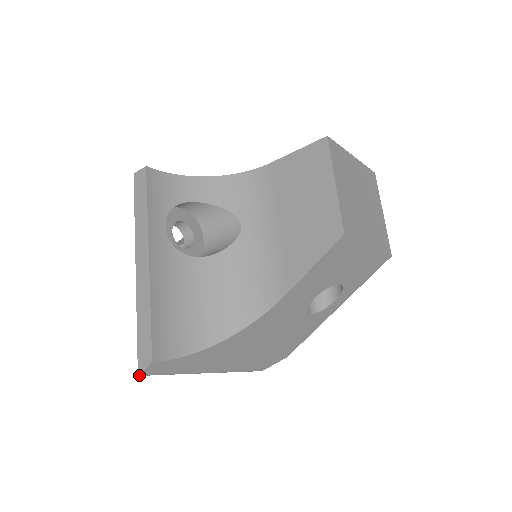
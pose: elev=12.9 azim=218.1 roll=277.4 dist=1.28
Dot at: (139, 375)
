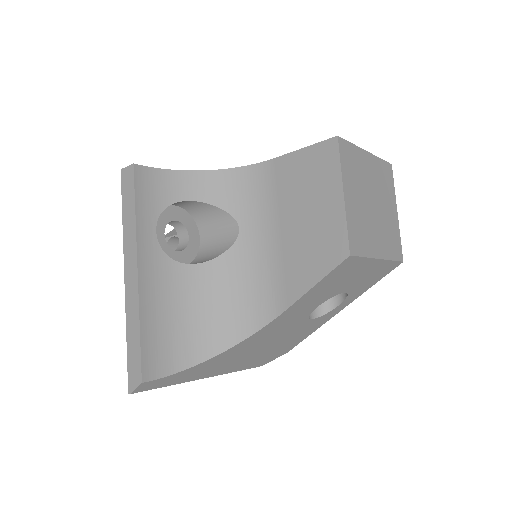
Dot at: occluded
